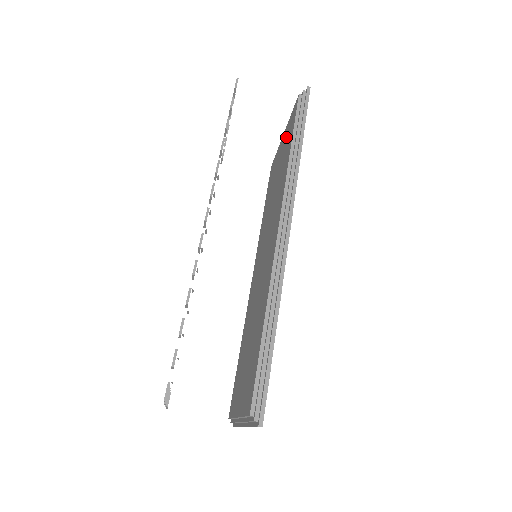
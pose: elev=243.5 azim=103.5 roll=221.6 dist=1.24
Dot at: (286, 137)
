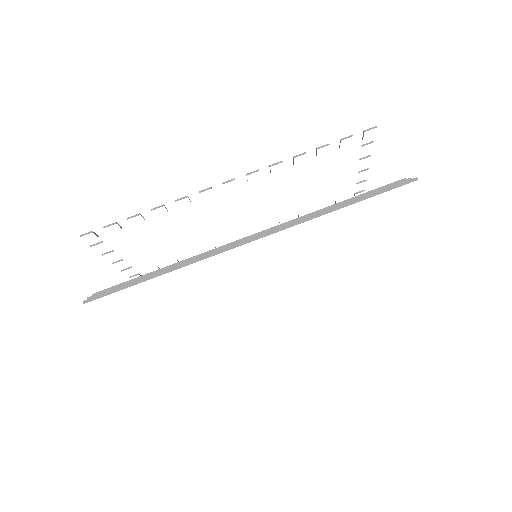
Dot at: occluded
